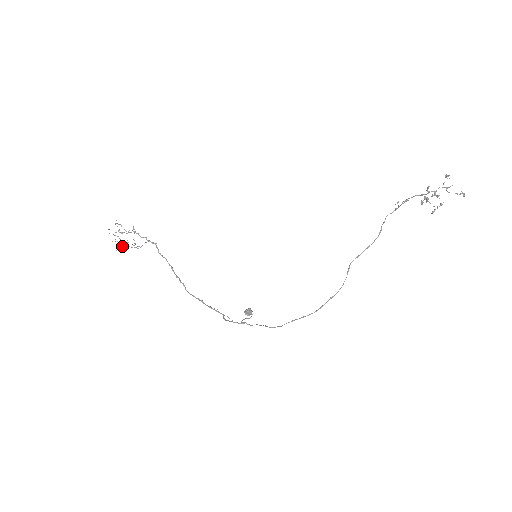
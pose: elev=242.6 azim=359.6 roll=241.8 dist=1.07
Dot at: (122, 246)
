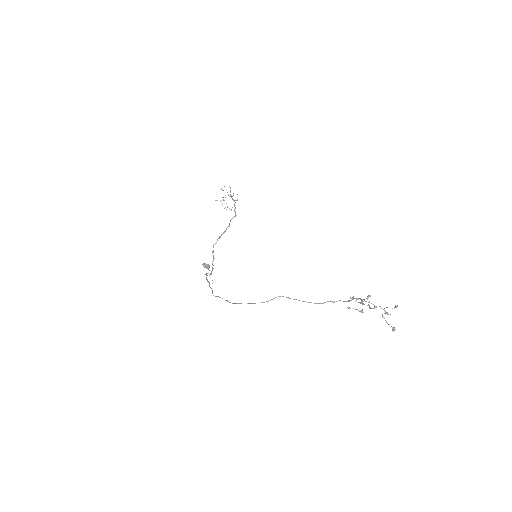
Dot at: occluded
